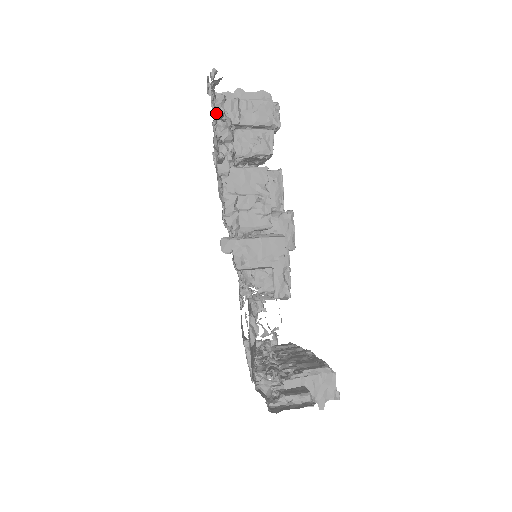
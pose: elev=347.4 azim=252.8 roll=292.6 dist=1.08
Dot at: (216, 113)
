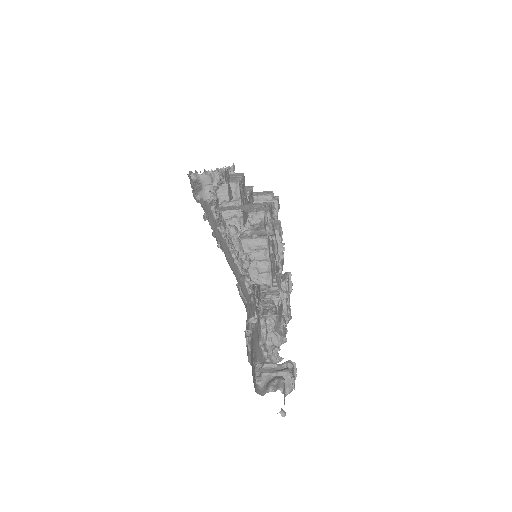
Dot at: occluded
